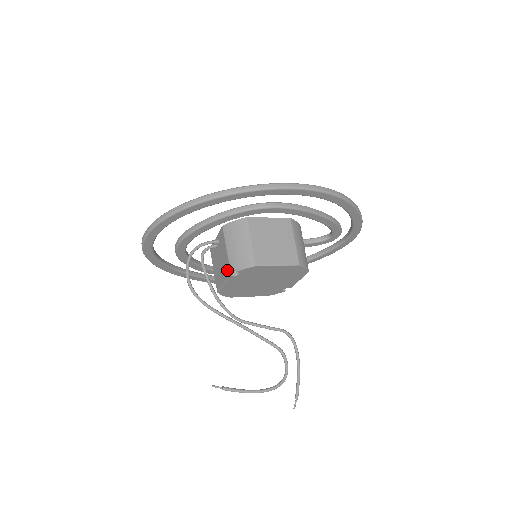
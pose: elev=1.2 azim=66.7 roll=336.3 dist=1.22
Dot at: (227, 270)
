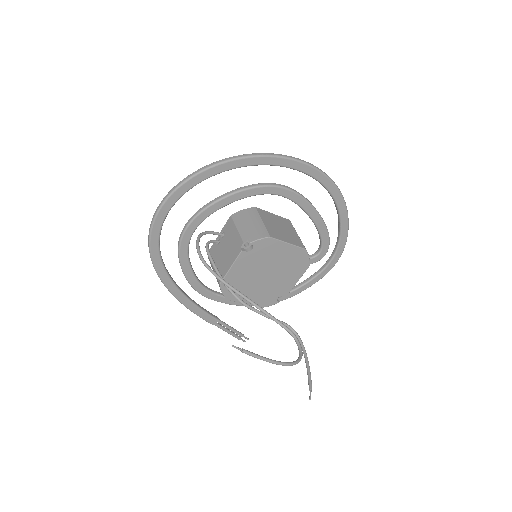
Dot at: (239, 247)
